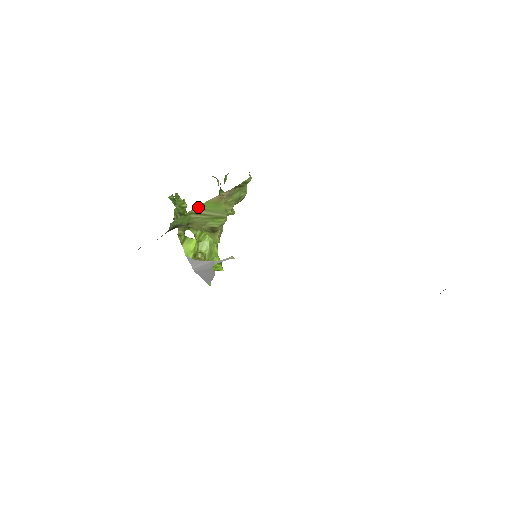
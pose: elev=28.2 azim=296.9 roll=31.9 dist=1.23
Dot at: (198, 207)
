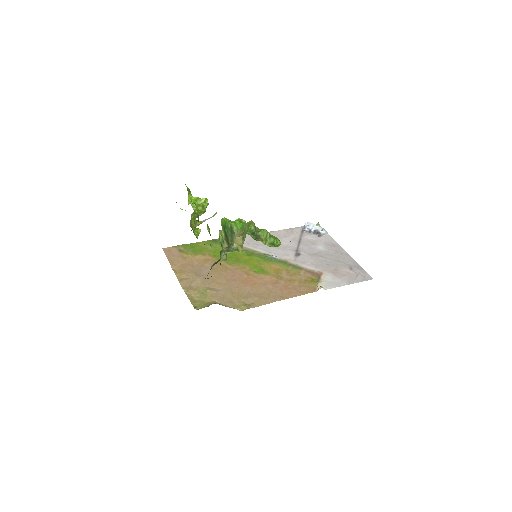
Dot at: occluded
